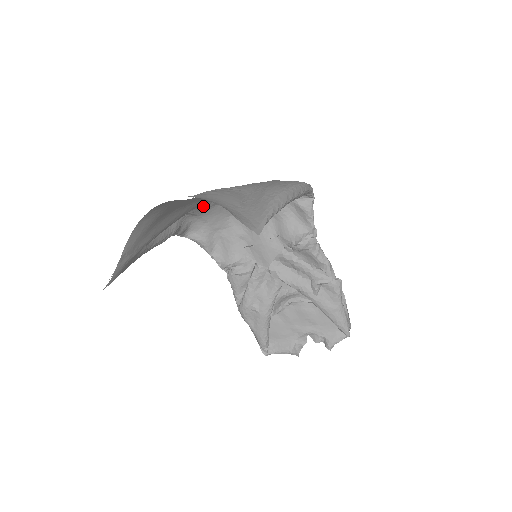
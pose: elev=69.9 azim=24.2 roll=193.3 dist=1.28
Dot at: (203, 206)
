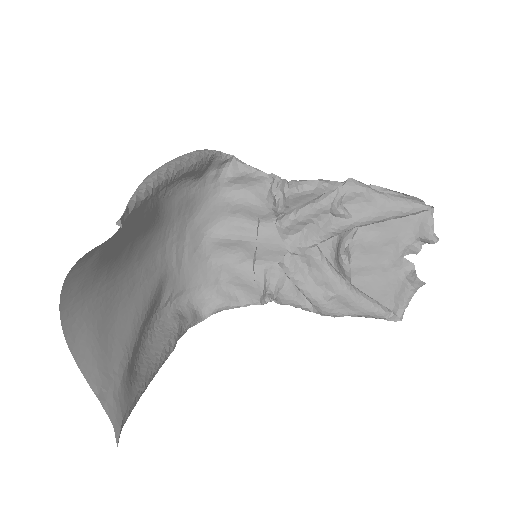
Dot at: (171, 278)
